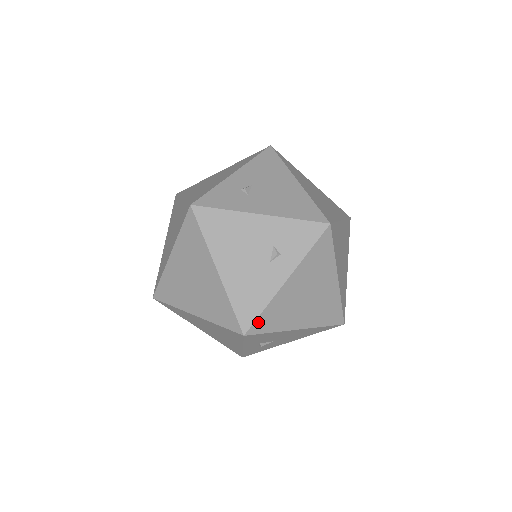
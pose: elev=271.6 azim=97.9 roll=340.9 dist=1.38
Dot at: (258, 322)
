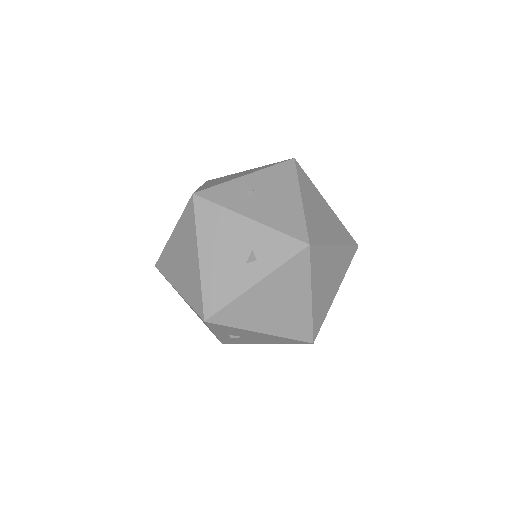
Dot at: (220, 314)
